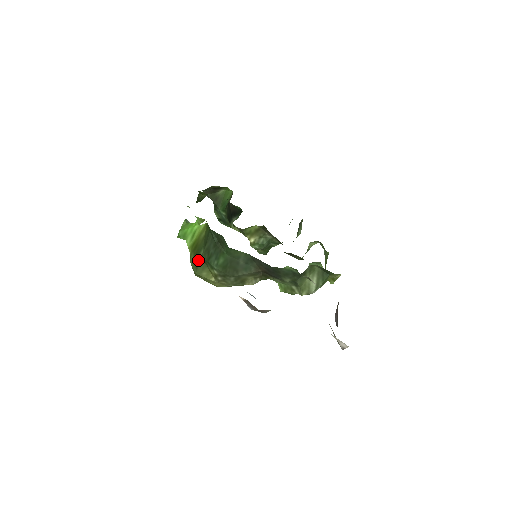
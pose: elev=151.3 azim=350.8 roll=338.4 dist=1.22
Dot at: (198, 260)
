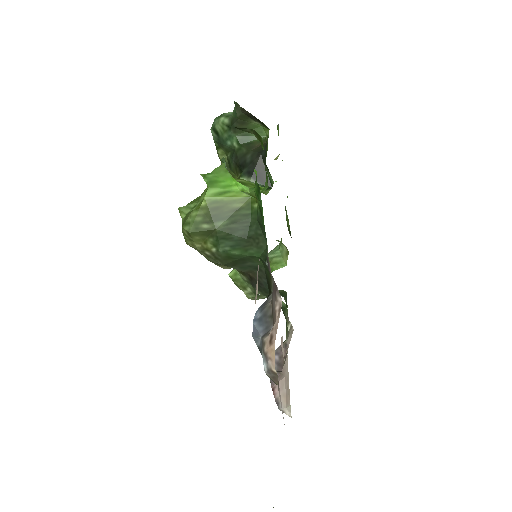
Dot at: (208, 225)
